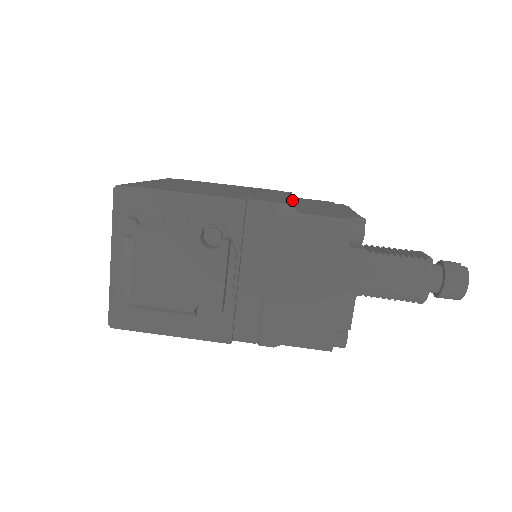
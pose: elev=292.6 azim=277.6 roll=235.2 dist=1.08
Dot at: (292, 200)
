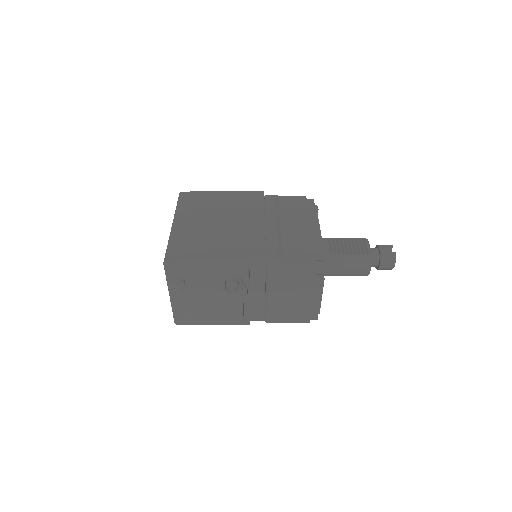
Dot at: (277, 236)
